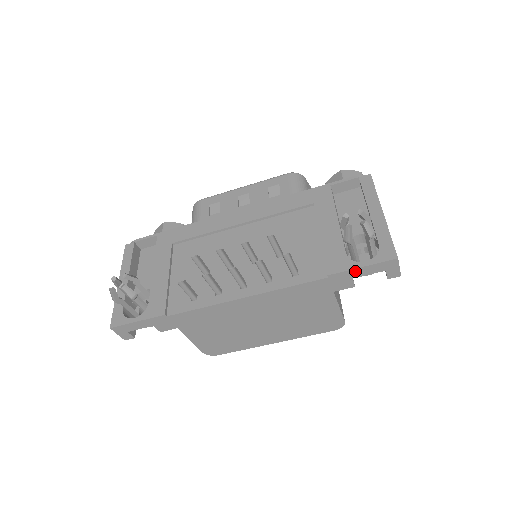
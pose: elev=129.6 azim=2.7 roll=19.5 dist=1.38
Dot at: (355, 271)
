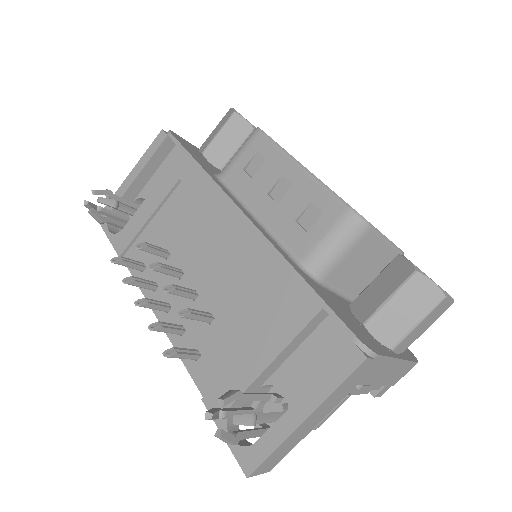
Dot at: (221, 427)
